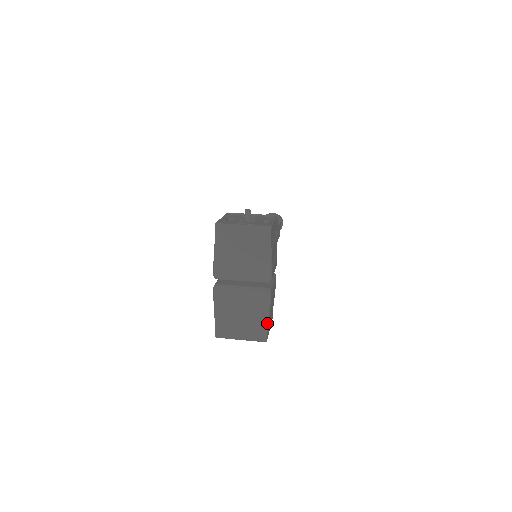
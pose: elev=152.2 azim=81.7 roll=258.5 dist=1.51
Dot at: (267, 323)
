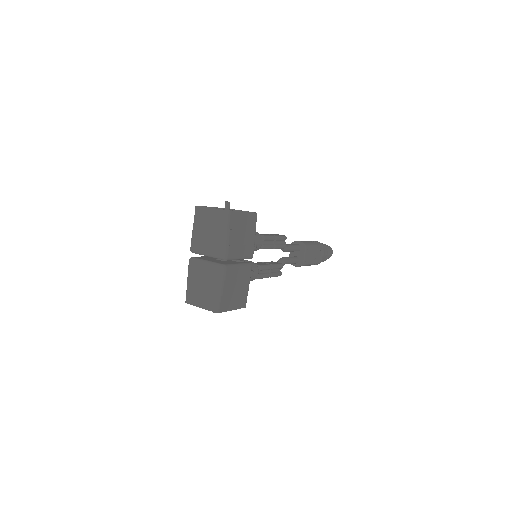
Dot at: (220, 296)
